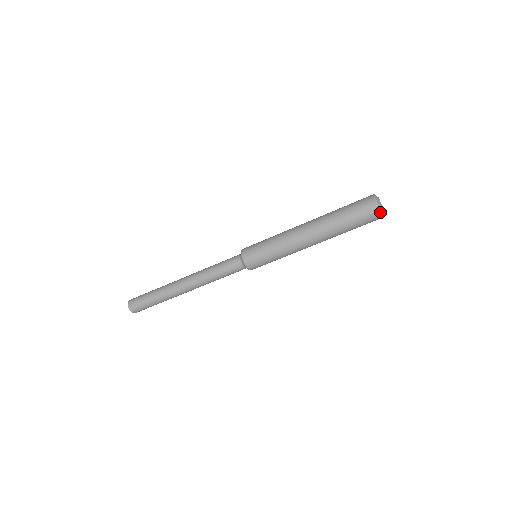
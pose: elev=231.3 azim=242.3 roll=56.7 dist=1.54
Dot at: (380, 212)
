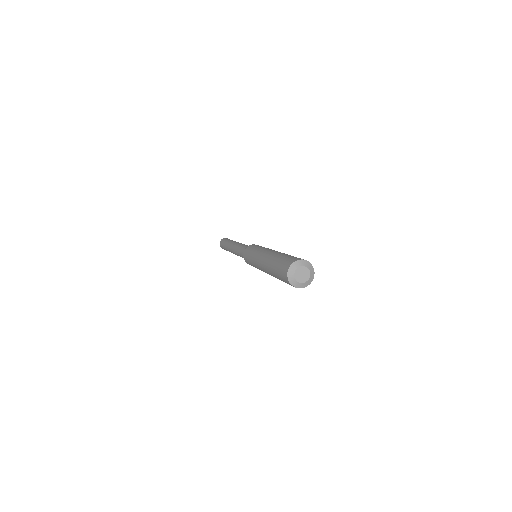
Dot at: occluded
